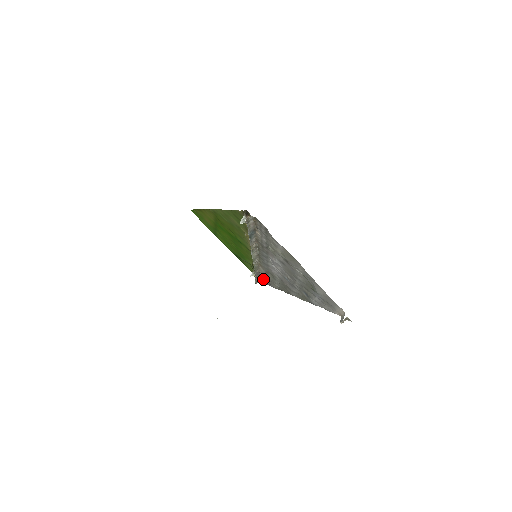
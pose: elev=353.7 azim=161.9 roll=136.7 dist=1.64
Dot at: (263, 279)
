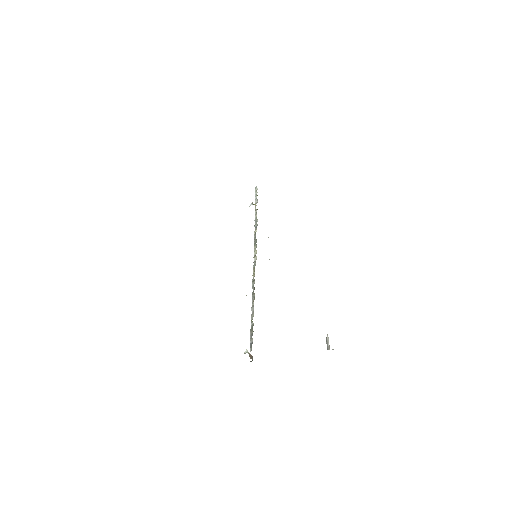
Dot at: occluded
